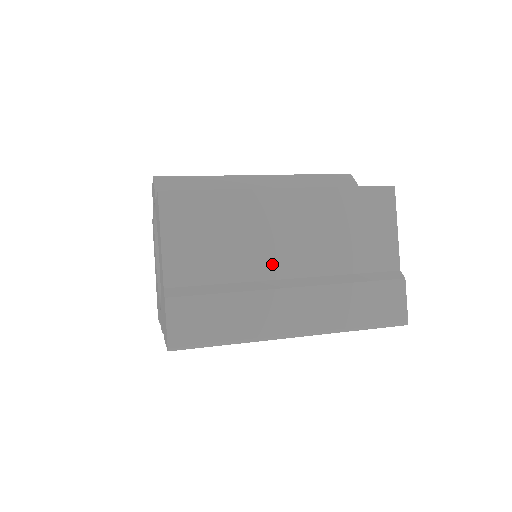
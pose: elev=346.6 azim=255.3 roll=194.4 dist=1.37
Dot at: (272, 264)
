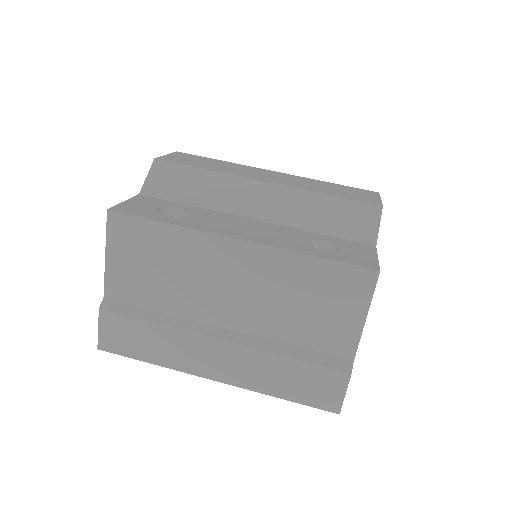
Dot at: (208, 309)
